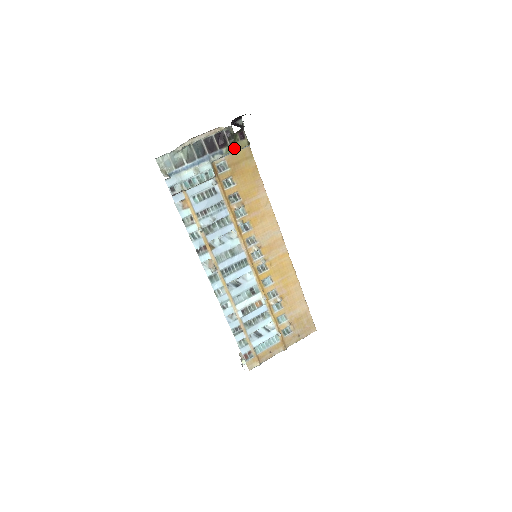
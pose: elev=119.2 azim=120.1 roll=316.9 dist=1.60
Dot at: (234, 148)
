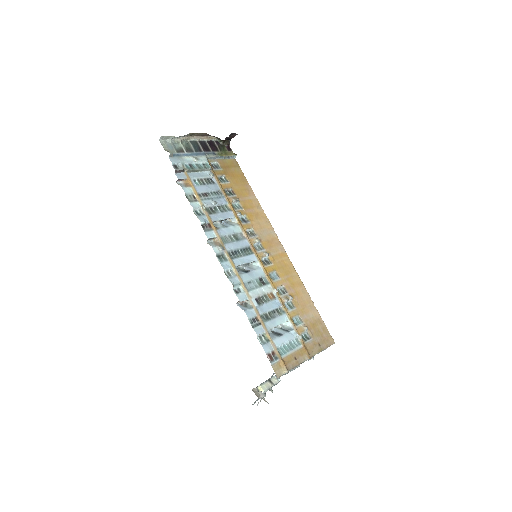
Dot at: (224, 154)
